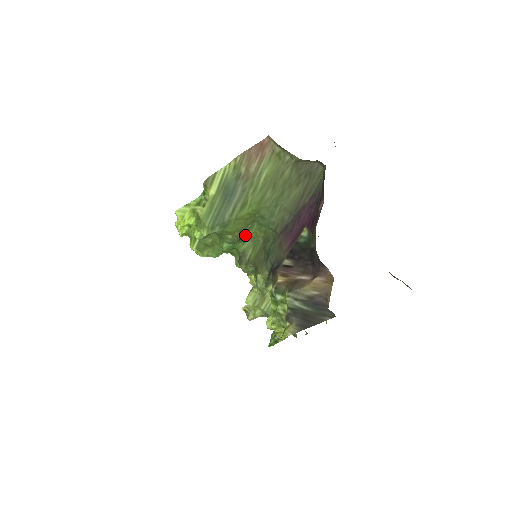
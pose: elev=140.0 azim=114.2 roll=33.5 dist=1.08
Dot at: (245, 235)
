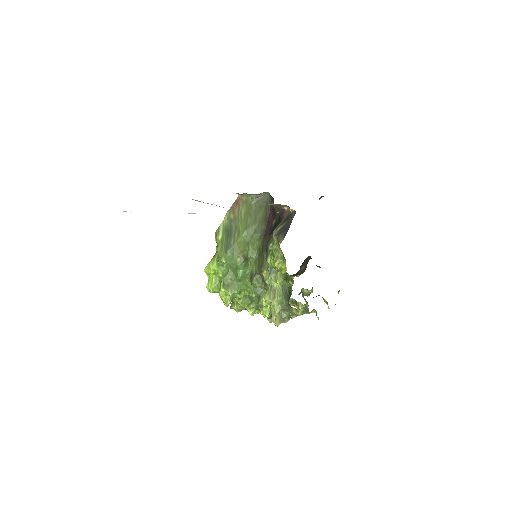
Dot at: (247, 257)
